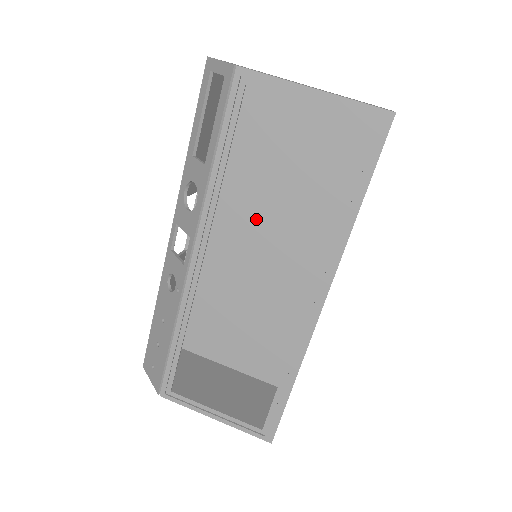
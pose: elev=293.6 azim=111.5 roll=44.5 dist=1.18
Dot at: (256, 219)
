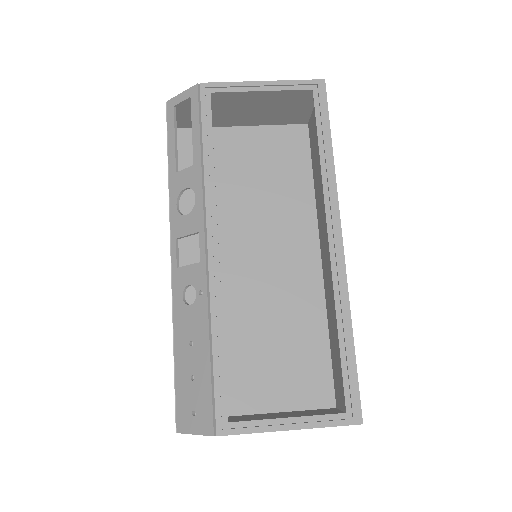
Dot at: (239, 238)
